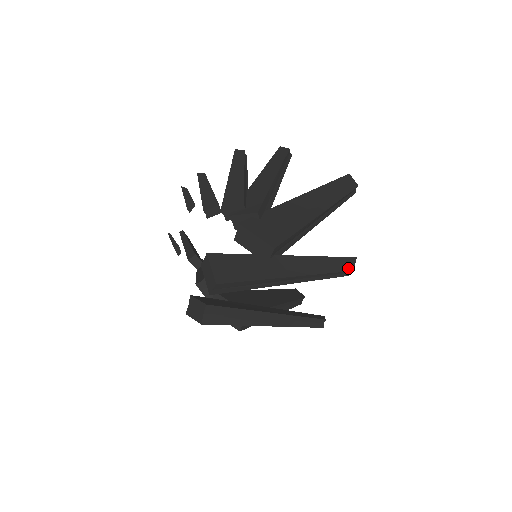
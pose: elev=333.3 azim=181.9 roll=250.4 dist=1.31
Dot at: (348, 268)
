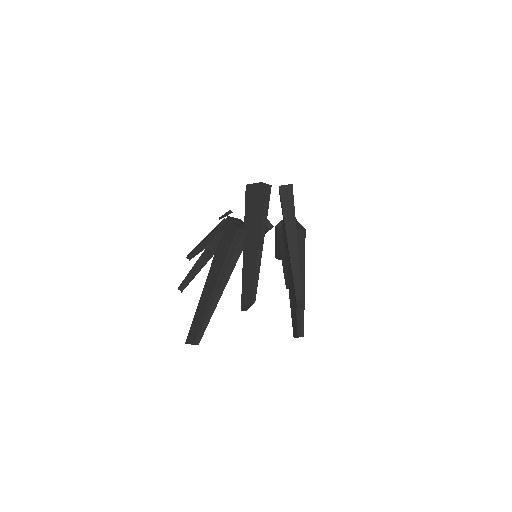
Dot at: occluded
